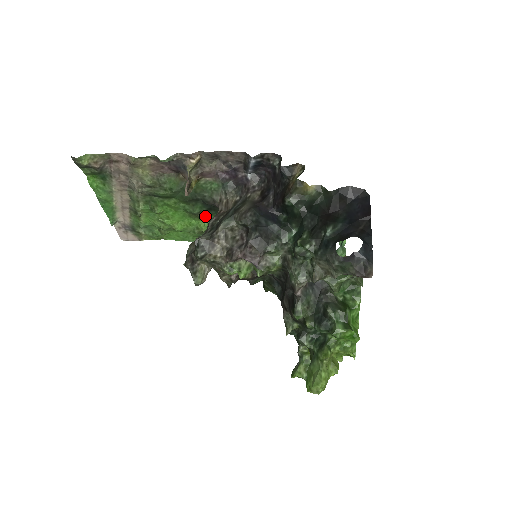
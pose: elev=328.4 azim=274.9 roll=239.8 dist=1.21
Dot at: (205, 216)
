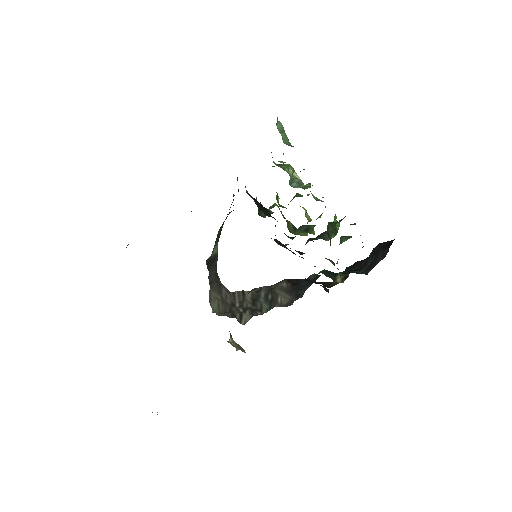
Dot at: occluded
